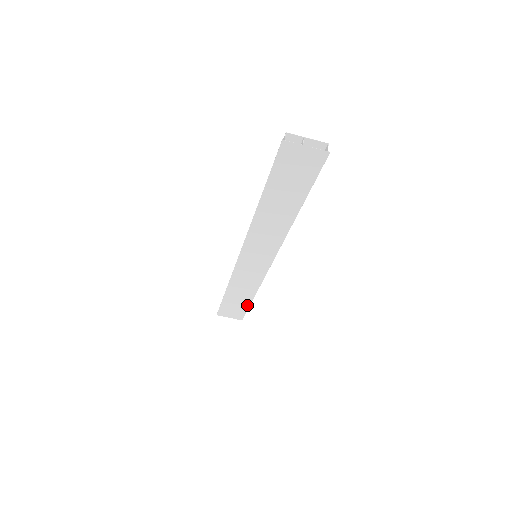
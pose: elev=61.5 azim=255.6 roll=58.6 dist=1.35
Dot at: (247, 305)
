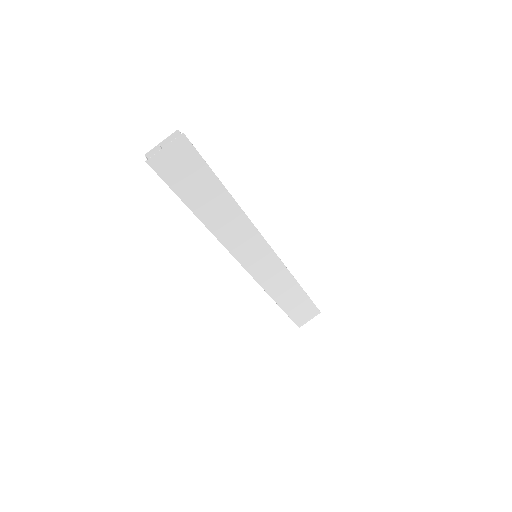
Dot at: (306, 297)
